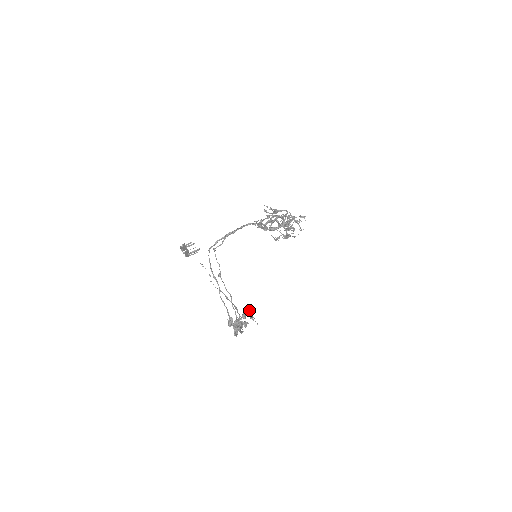
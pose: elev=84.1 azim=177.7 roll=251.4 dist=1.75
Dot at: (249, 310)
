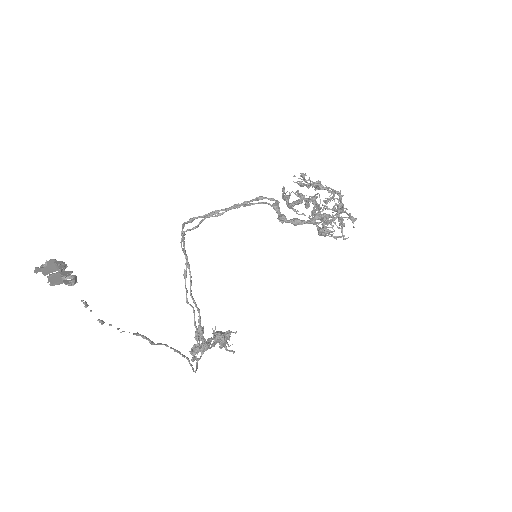
Dot at: (222, 335)
